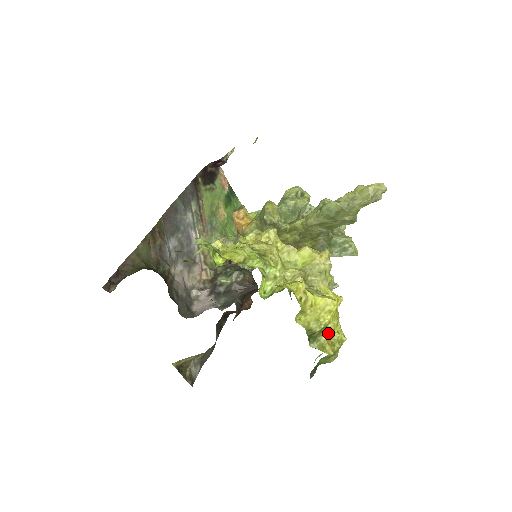
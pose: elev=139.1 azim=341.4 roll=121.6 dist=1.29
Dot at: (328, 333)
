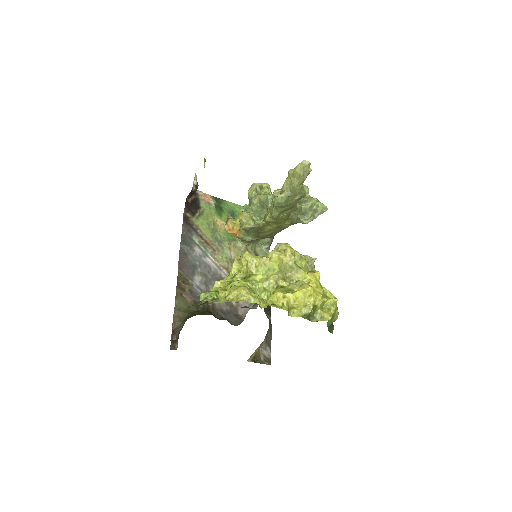
Dot at: (320, 307)
